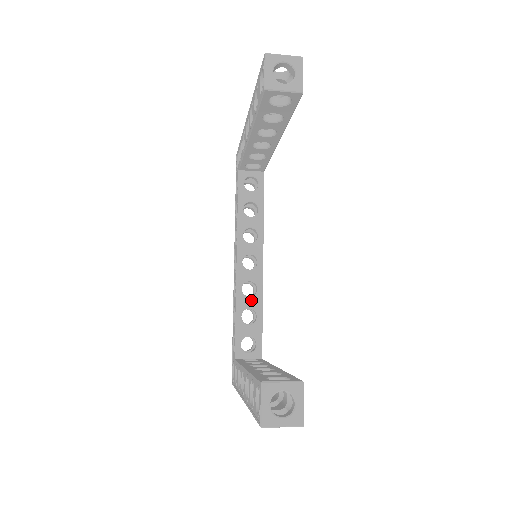
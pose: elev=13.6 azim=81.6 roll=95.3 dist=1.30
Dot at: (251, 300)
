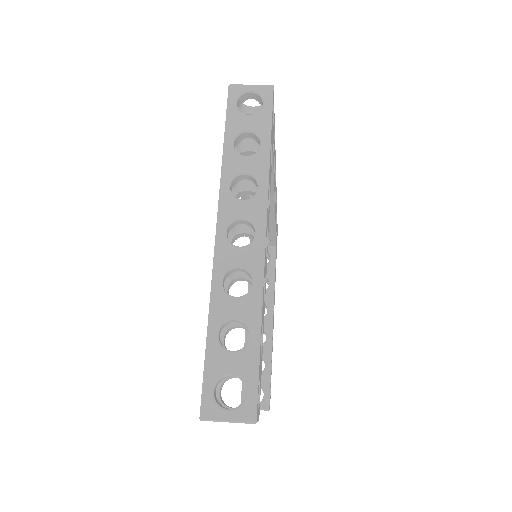
Dot at: occluded
